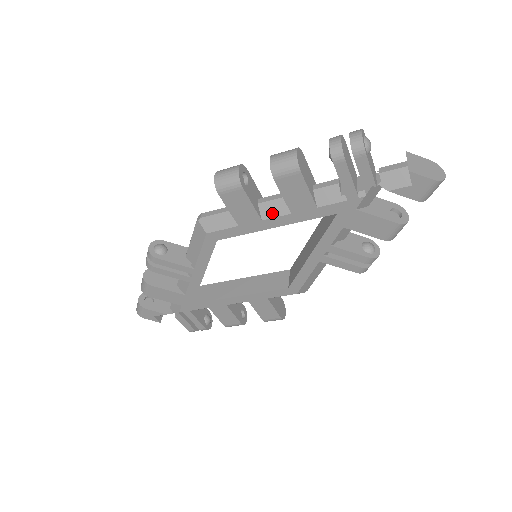
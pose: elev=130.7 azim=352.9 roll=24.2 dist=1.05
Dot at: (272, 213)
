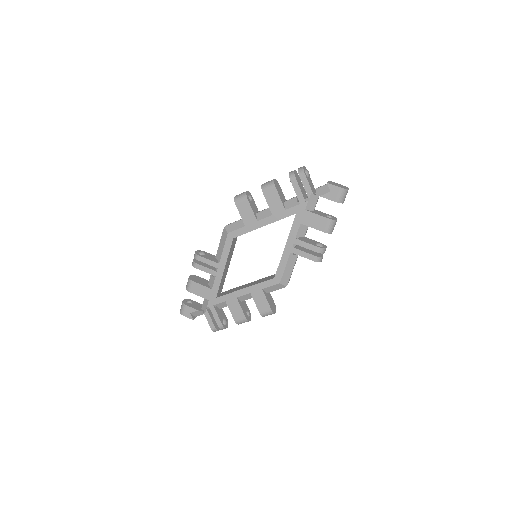
Dot at: (263, 216)
